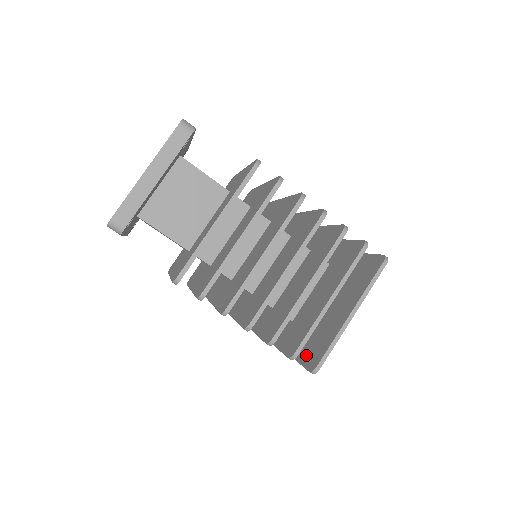
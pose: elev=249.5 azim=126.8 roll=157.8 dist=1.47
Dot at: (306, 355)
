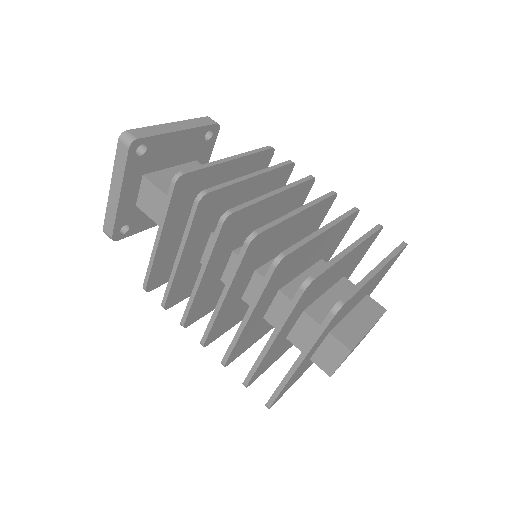
Dot at: occluded
